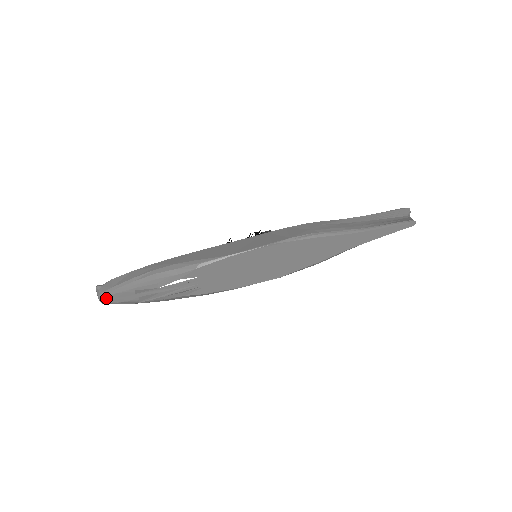
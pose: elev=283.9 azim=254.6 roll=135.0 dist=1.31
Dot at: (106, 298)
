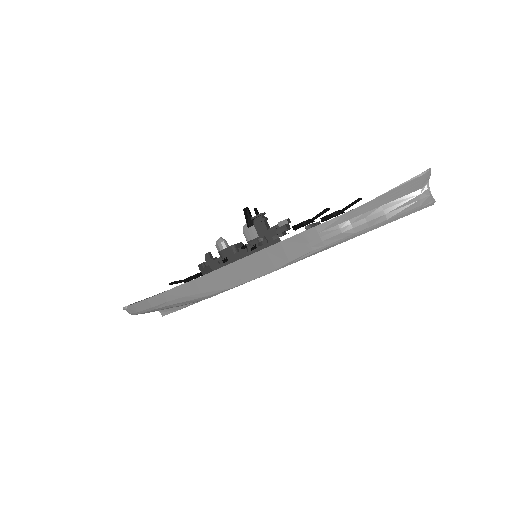
Dot at: occluded
